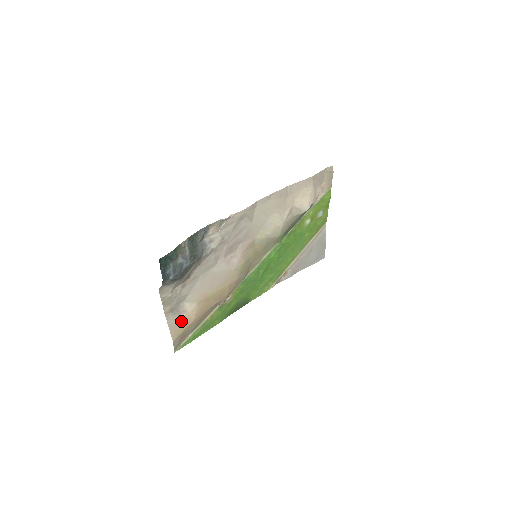
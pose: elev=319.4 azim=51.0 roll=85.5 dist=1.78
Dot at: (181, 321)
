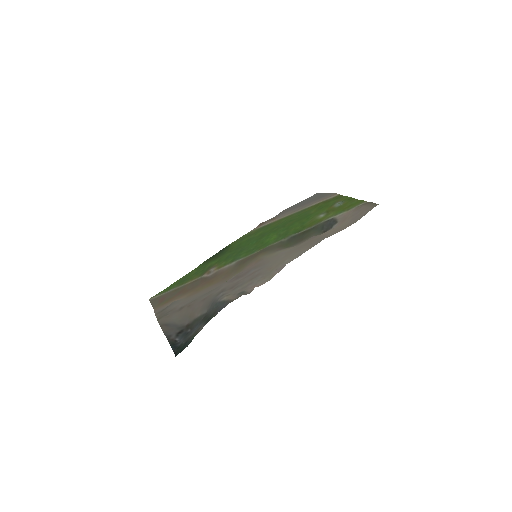
Dot at: (166, 305)
